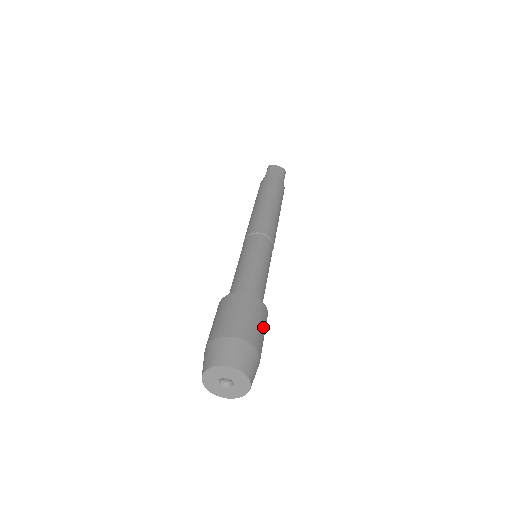
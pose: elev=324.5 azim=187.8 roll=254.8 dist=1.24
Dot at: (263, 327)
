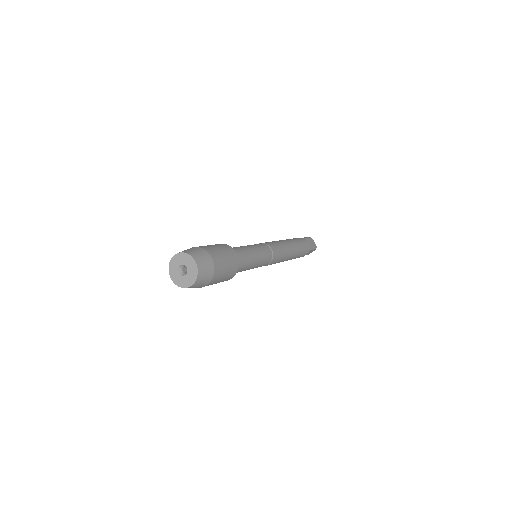
Dot at: (227, 272)
